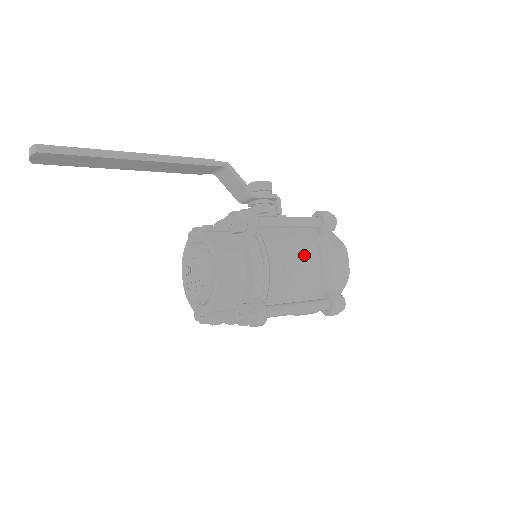
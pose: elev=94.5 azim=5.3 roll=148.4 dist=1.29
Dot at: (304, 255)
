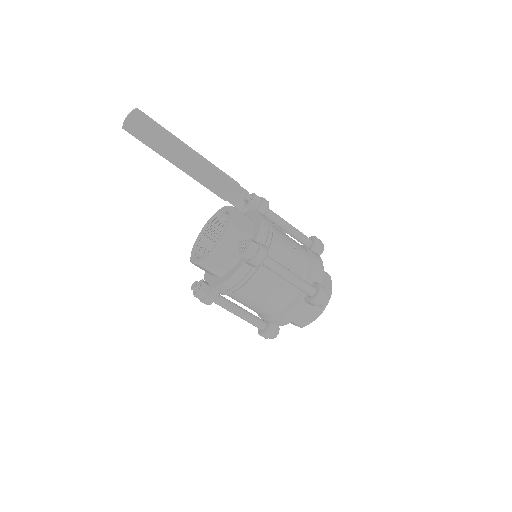
Dot at: (299, 247)
